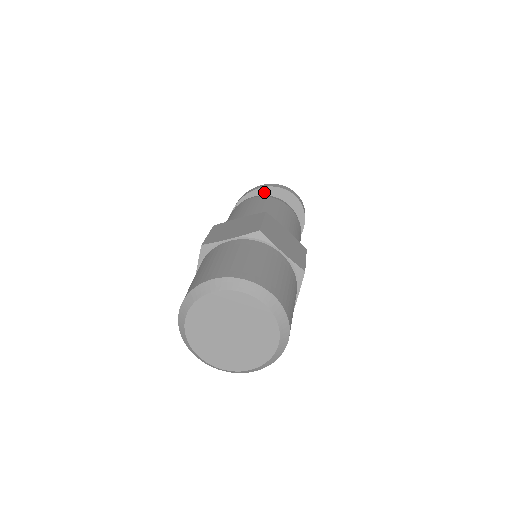
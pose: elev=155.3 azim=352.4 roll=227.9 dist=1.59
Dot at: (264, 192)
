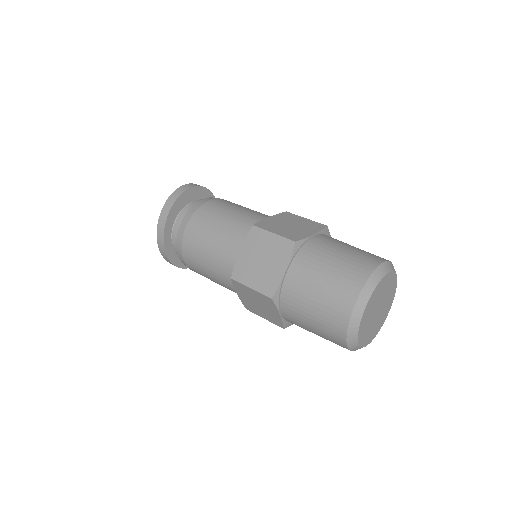
Dot at: (174, 212)
